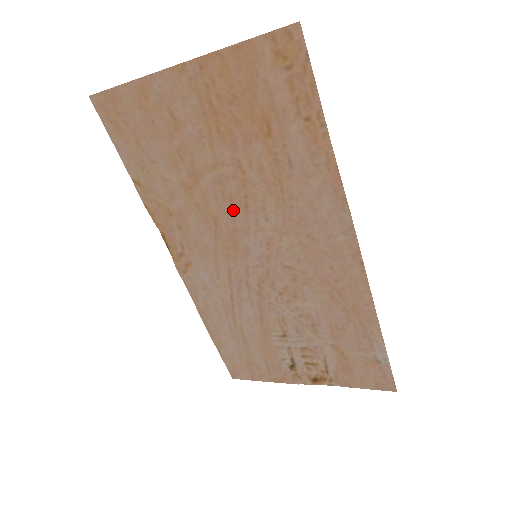
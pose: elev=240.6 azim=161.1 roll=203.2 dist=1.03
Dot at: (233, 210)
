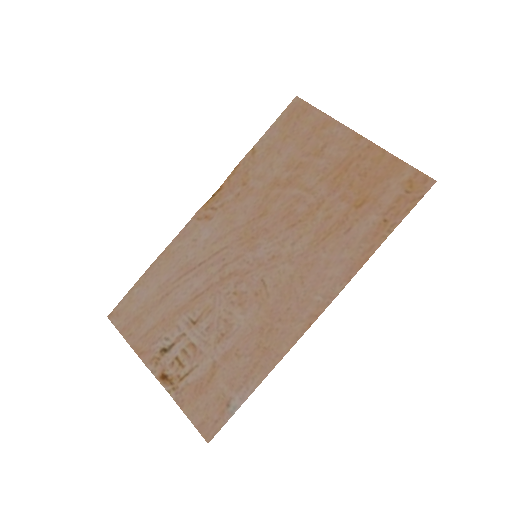
Dot at: (282, 220)
